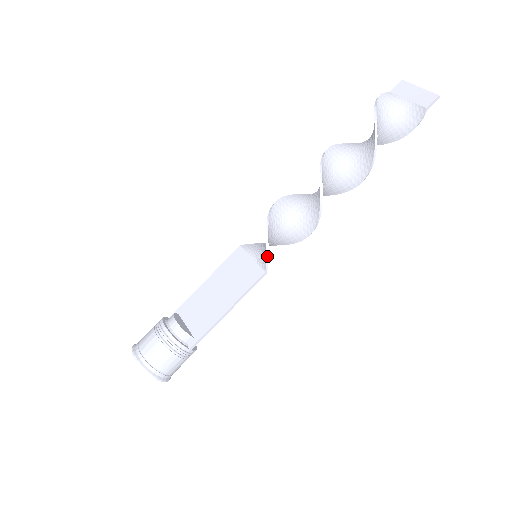
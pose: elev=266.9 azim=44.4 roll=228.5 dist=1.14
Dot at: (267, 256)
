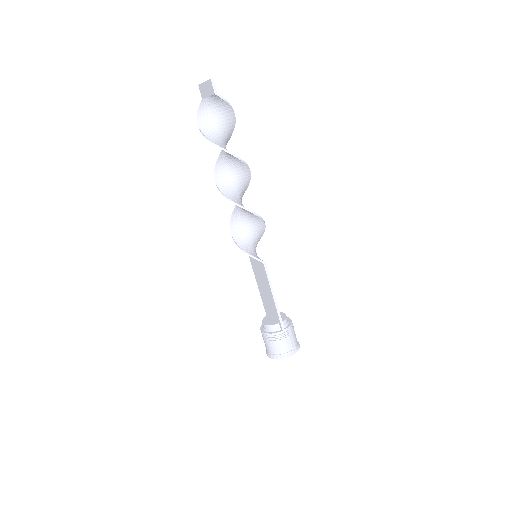
Dot at: (252, 257)
